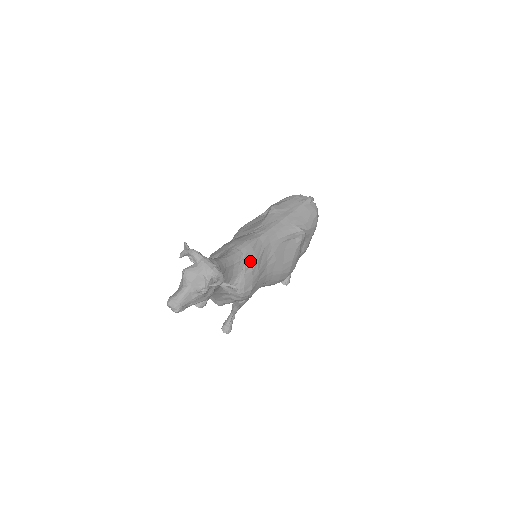
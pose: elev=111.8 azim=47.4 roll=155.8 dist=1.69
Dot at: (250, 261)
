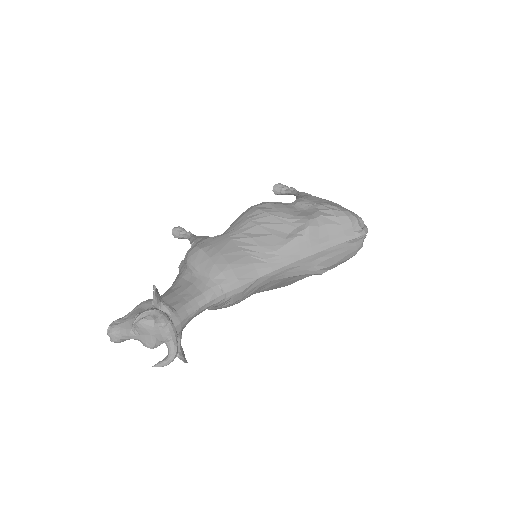
Dot at: (231, 302)
